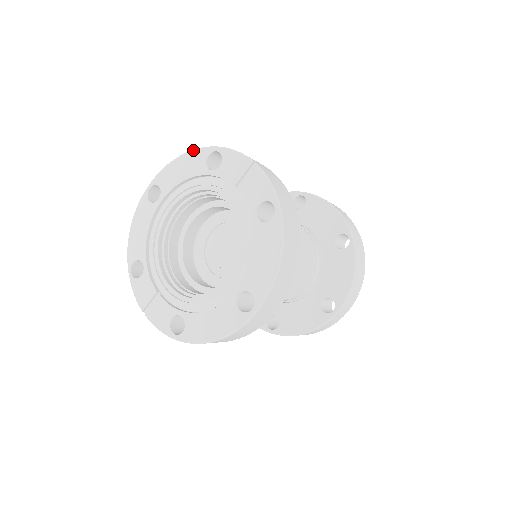
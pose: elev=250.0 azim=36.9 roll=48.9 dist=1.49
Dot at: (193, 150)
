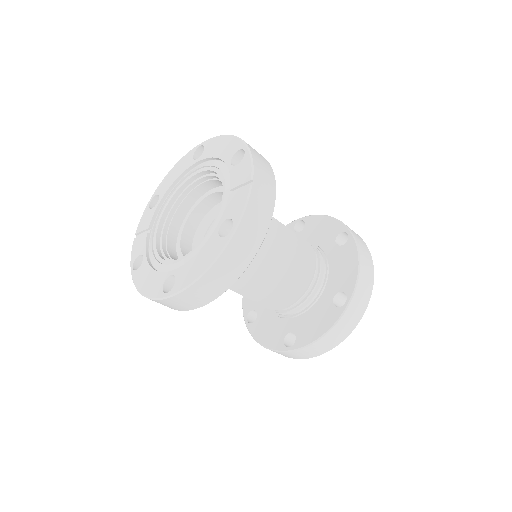
Dot at: (237, 137)
